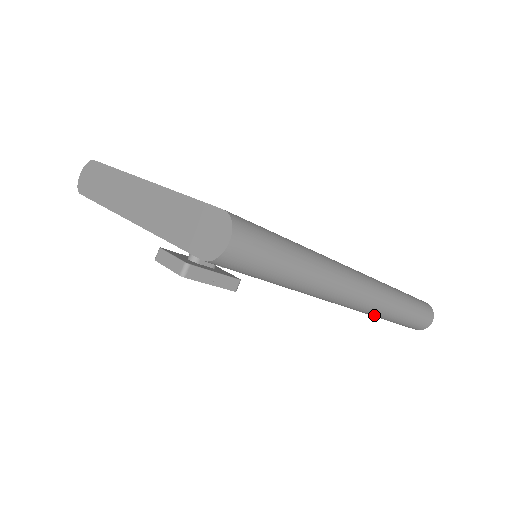
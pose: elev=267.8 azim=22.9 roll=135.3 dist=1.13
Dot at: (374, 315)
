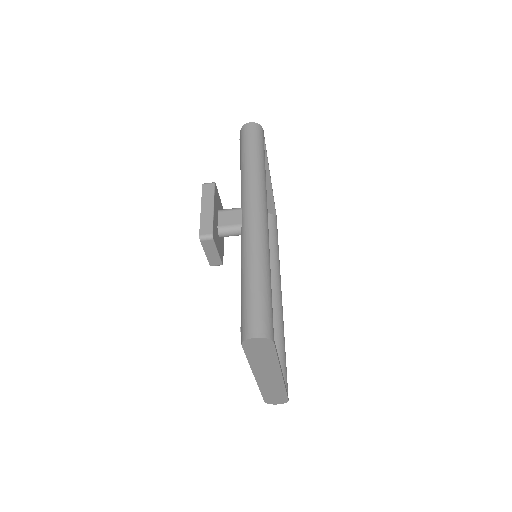
Dot at: occluded
